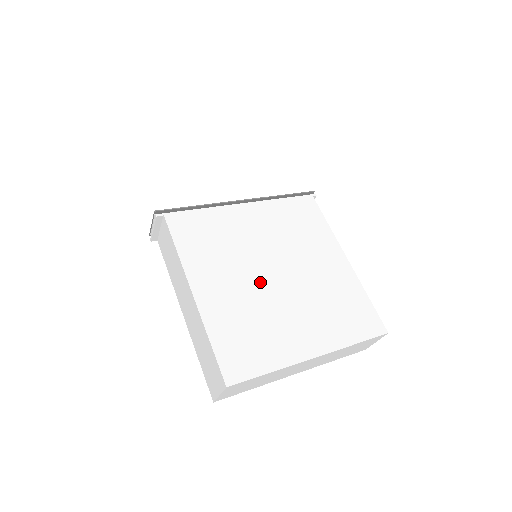
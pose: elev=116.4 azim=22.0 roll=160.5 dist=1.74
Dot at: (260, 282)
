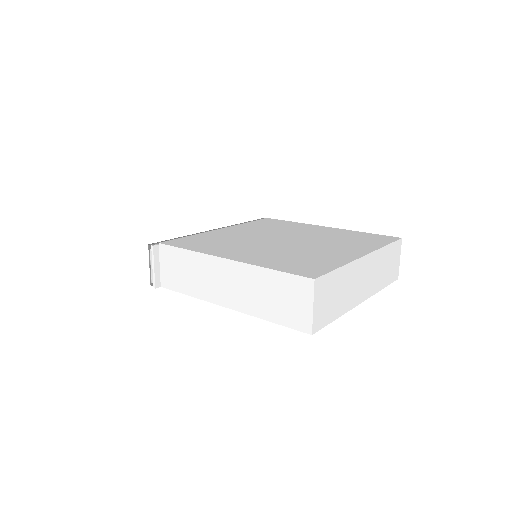
Dot at: (276, 245)
